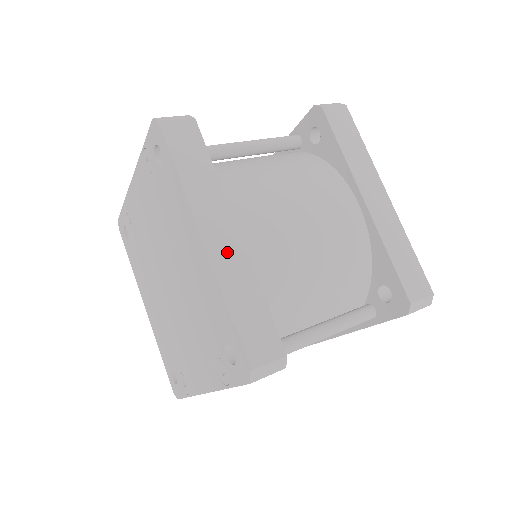
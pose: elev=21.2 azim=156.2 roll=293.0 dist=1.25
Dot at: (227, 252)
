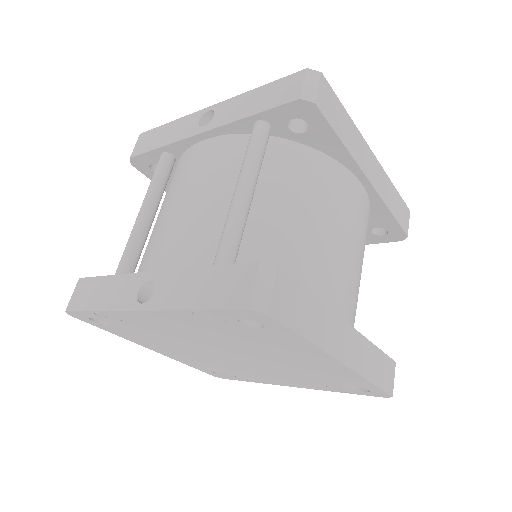
Dot at: (354, 350)
